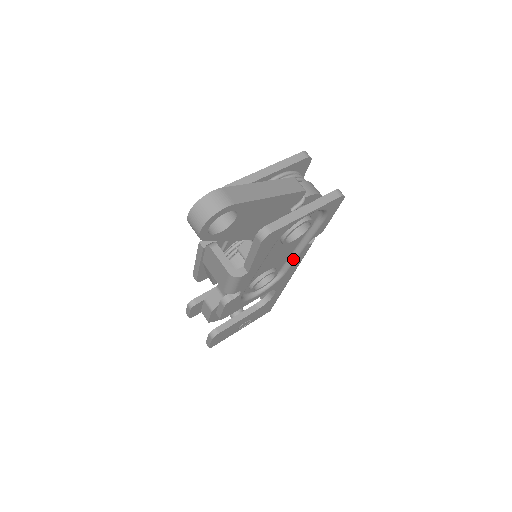
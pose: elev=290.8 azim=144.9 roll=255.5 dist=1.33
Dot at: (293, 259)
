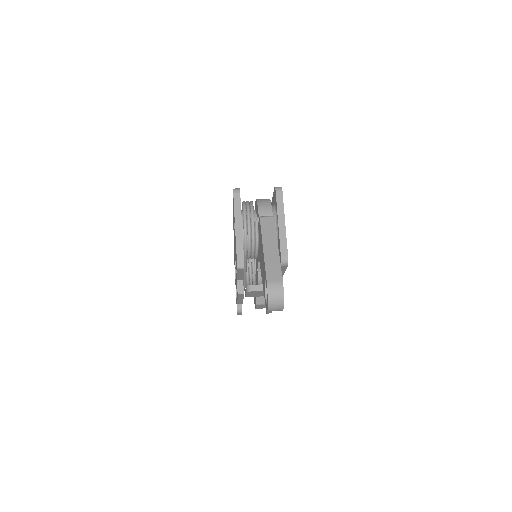
Dot at: occluded
